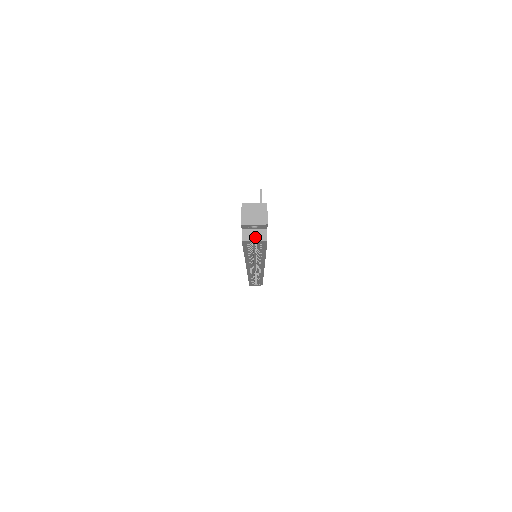
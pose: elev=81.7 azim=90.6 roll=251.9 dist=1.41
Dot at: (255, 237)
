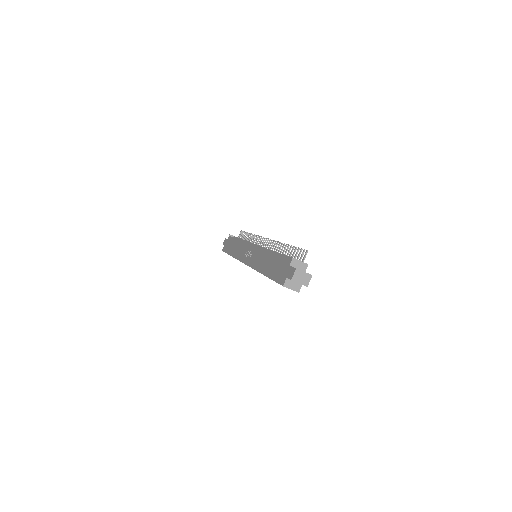
Dot at: (293, 287)
